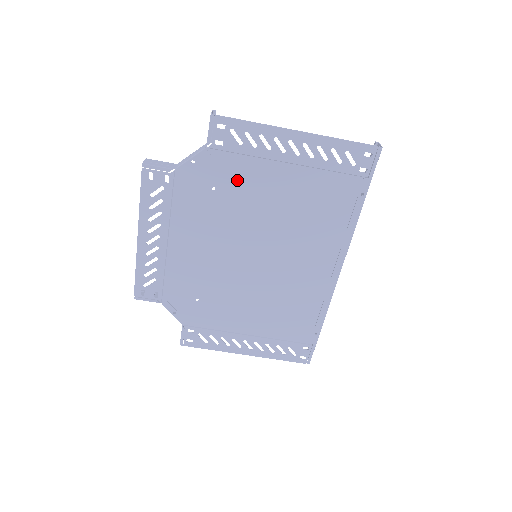
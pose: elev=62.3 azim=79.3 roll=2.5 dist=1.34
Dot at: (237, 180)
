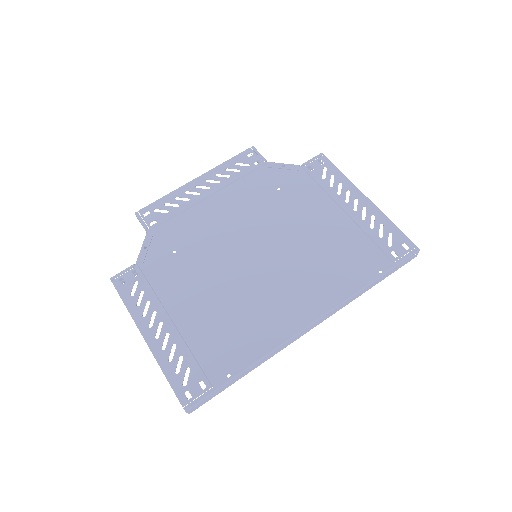
Dot at: (299, 196)
